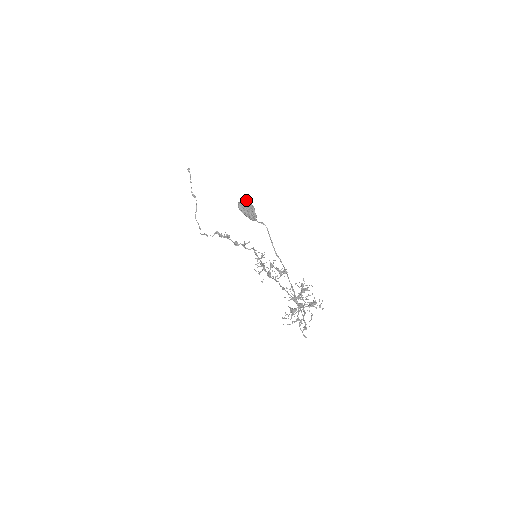
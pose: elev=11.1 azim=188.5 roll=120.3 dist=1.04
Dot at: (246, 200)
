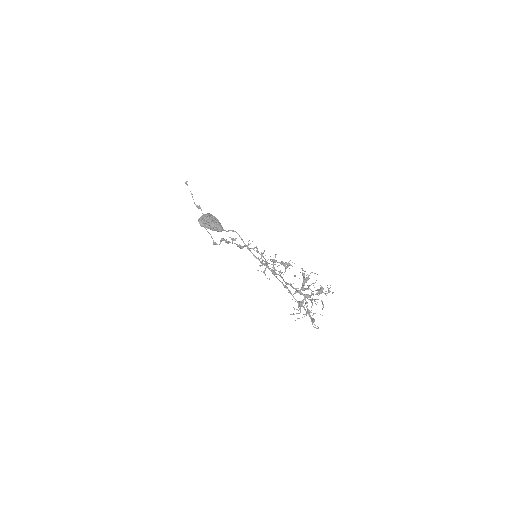
Dot at: occluded
